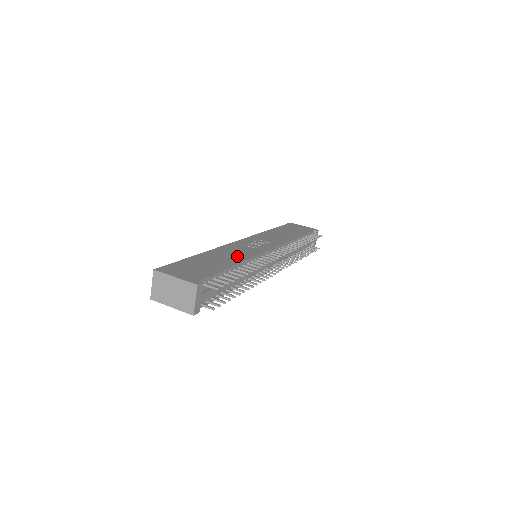
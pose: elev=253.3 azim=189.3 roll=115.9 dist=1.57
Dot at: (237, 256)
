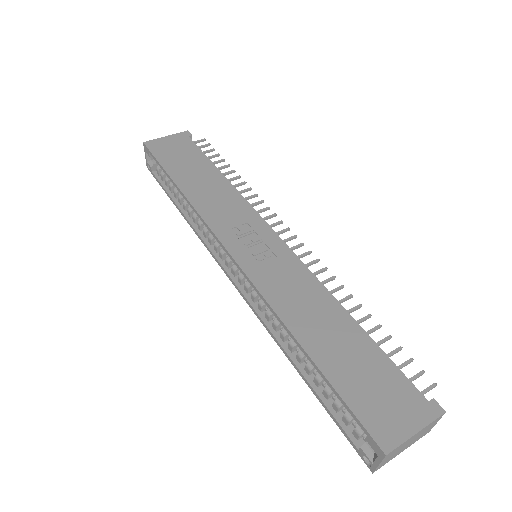
Dot at: (315, 299)
